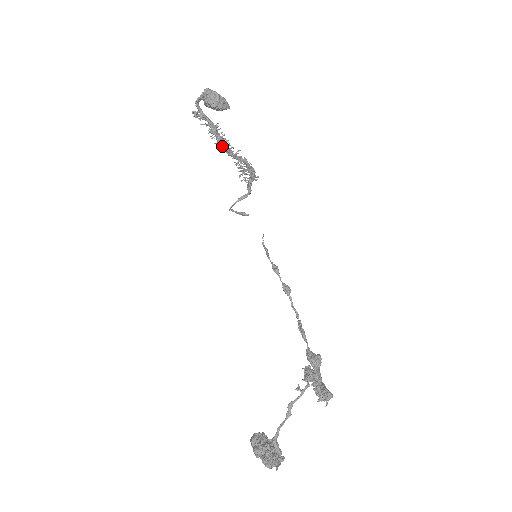
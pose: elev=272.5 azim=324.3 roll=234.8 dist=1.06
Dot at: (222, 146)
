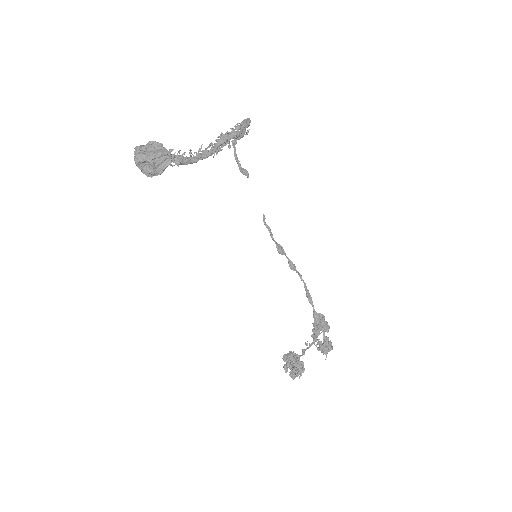
Dot at: (187, 164)
